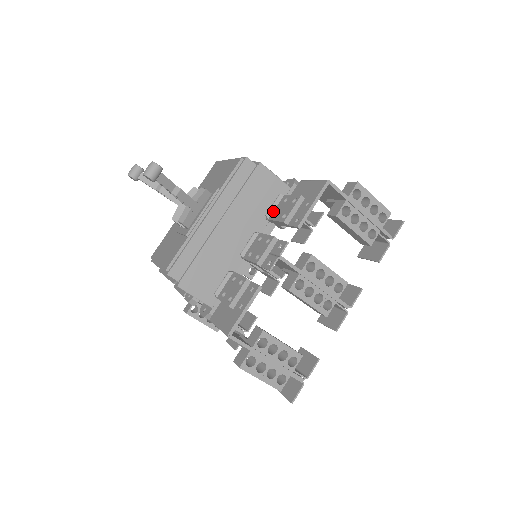
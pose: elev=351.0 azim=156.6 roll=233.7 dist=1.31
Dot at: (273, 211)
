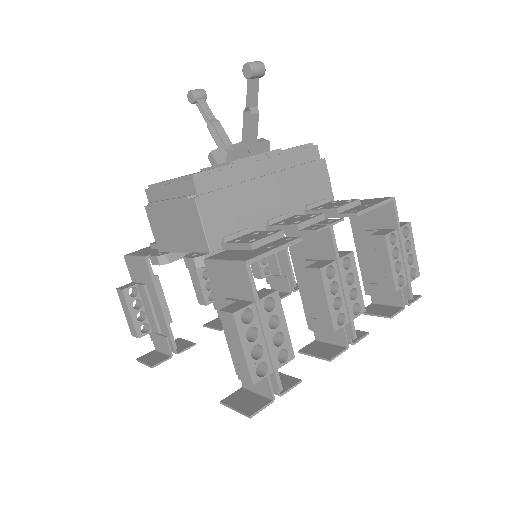
Dot at: (315, 207)
